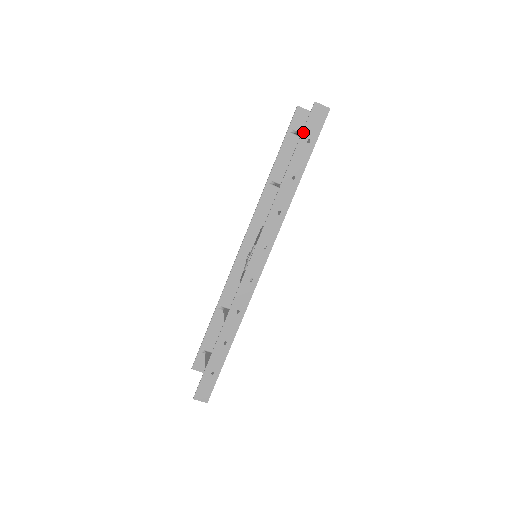
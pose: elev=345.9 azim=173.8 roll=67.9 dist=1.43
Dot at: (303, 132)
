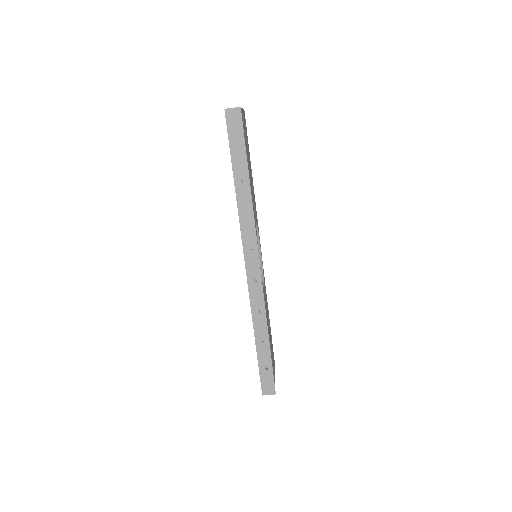
Dot at: (229, 139)
